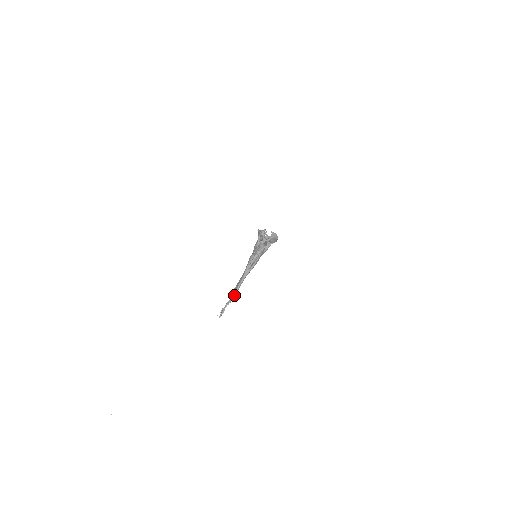
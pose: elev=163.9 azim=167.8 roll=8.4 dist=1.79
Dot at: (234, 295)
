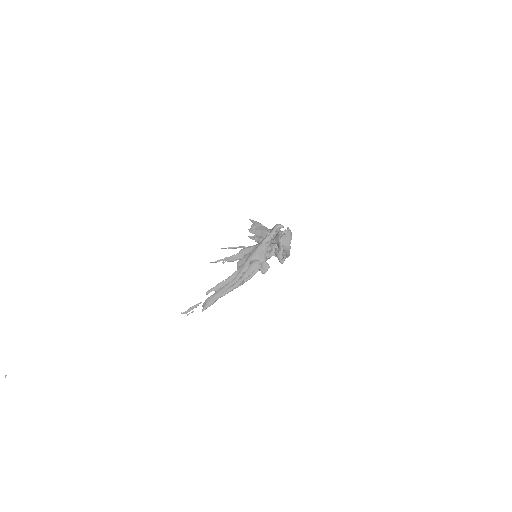
Dot at: occluded
